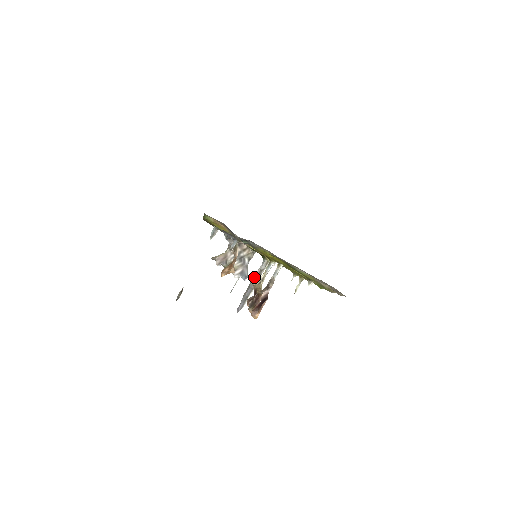
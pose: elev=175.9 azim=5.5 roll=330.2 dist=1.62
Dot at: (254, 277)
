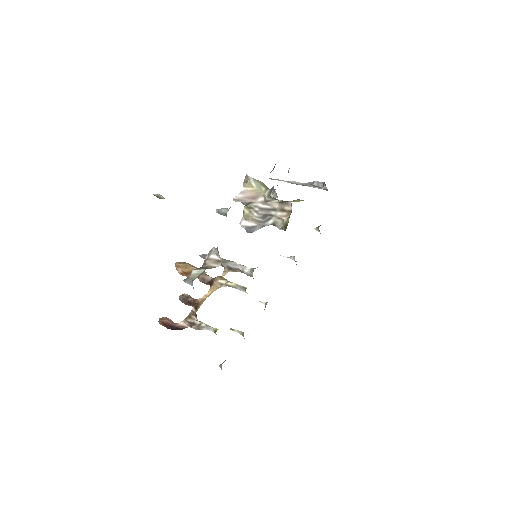
Dot at: (234, 264)
